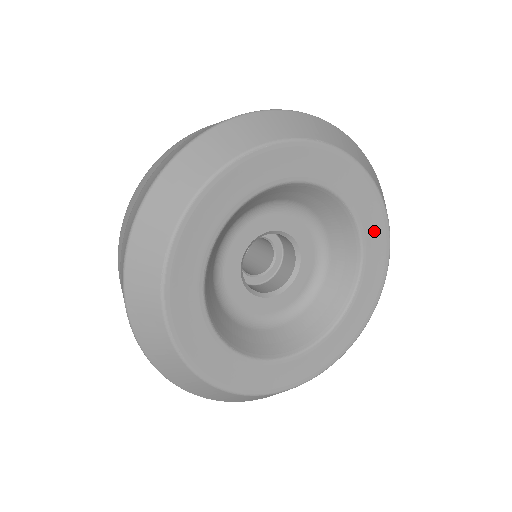
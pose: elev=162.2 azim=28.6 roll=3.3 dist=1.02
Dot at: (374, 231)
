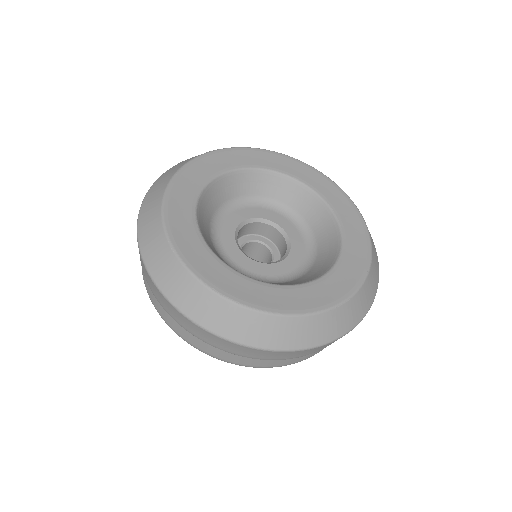
Dot at: (305, 174)
